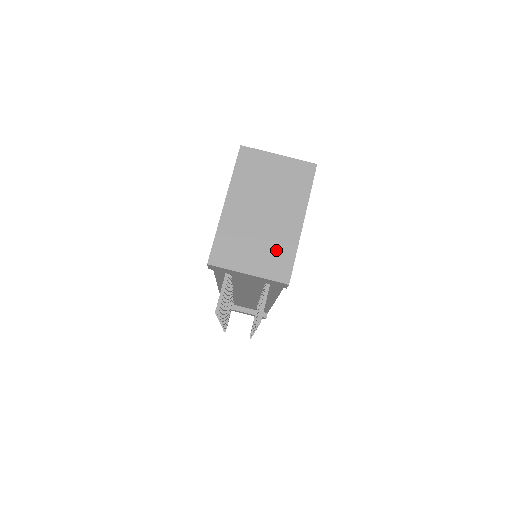
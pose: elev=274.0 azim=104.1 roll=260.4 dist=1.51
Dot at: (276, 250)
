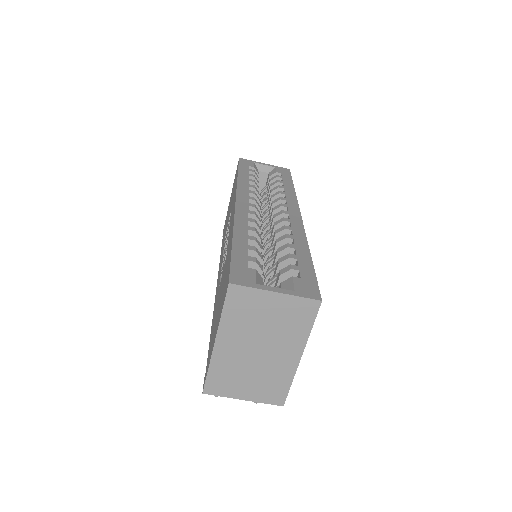
Dot at: (271, 381)
